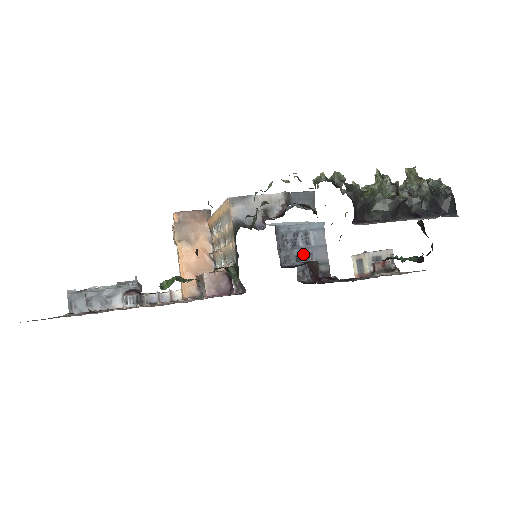
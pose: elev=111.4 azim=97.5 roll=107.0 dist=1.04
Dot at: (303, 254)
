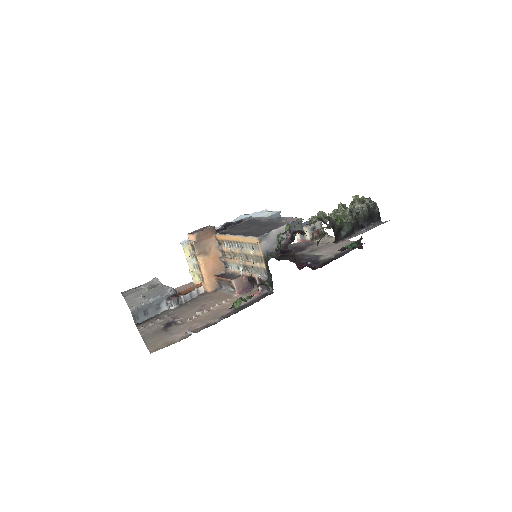
Dot at: occluded
